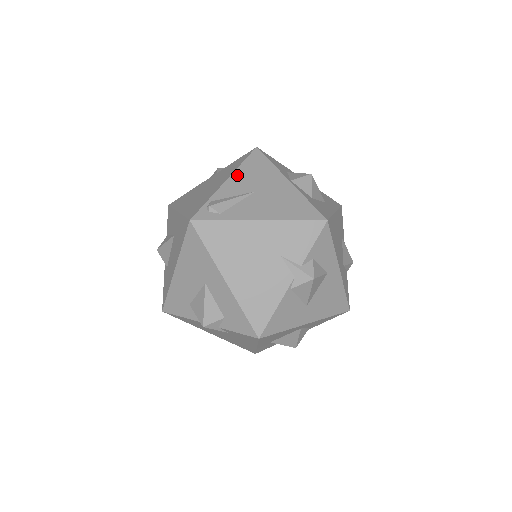
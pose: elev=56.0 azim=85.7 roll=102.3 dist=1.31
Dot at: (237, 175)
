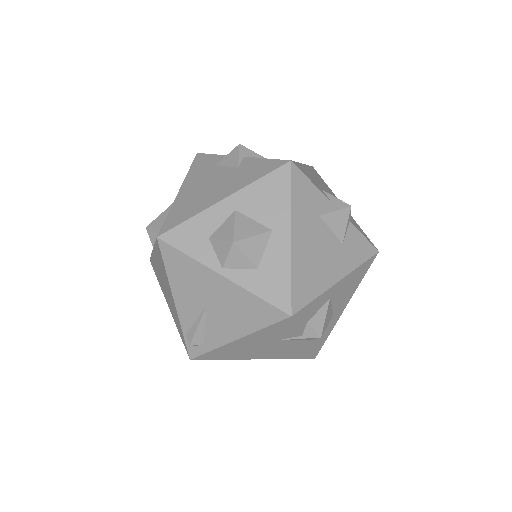
Dot at: (176, 291)
